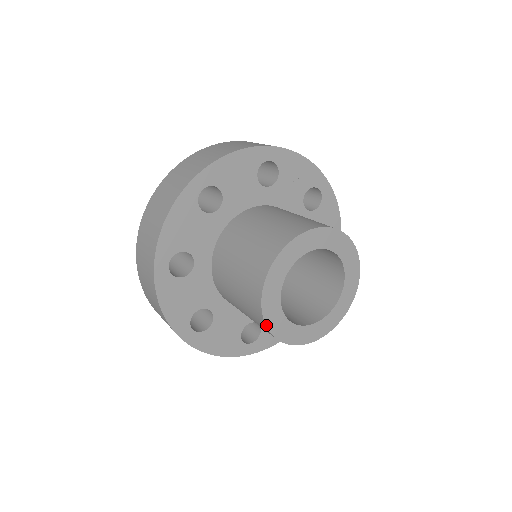
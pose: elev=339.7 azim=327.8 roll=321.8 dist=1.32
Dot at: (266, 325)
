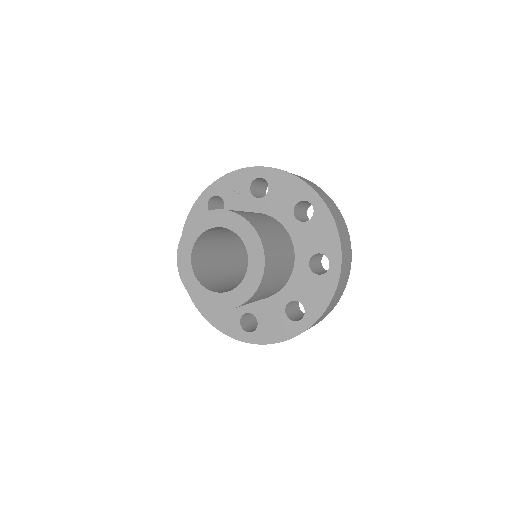
Dot at: (205, 306)
